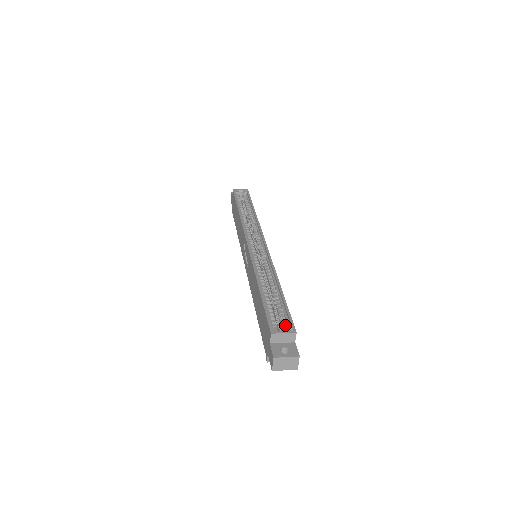
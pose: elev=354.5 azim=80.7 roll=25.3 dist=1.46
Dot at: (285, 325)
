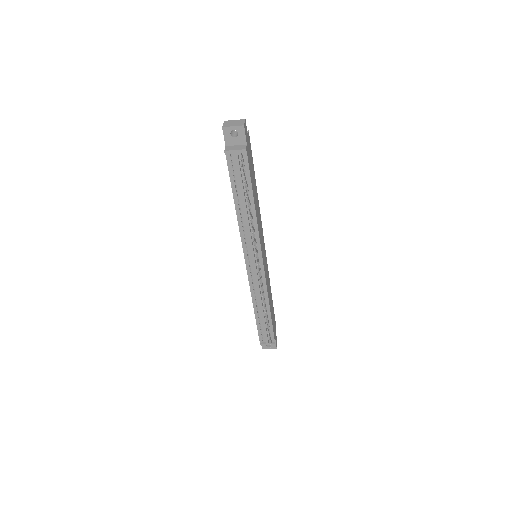
Dot at: occluded
